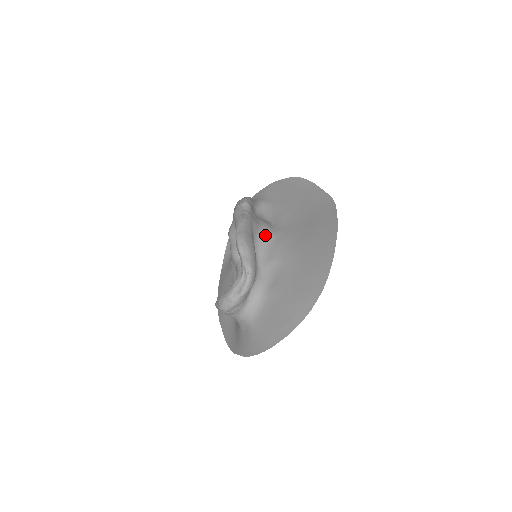
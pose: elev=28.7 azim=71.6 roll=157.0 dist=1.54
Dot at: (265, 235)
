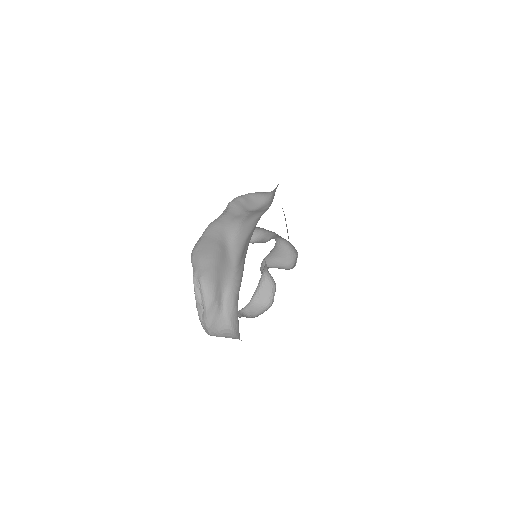
Dot at: (245, 229)
